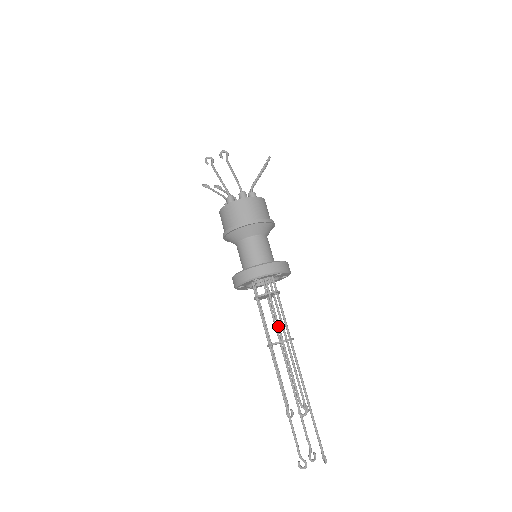
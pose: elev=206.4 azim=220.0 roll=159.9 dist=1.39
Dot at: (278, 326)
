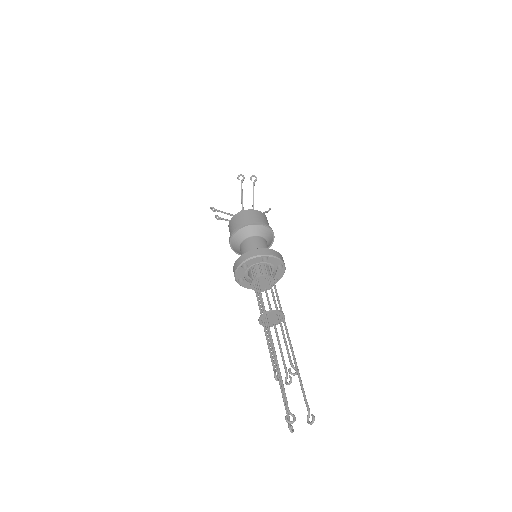
Dot at: (275, 301)
